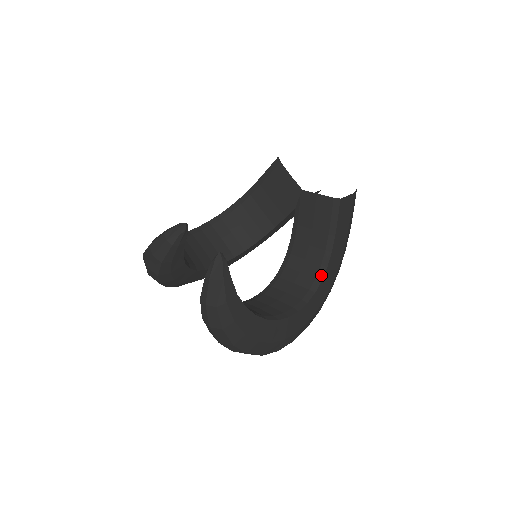
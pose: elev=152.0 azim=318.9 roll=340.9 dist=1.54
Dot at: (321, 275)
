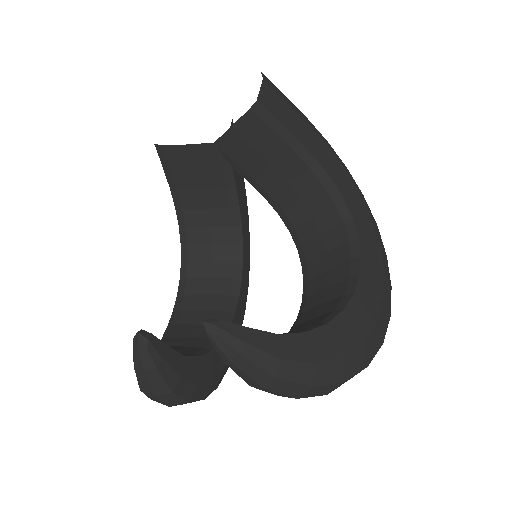
Dot at: (336, 195)
